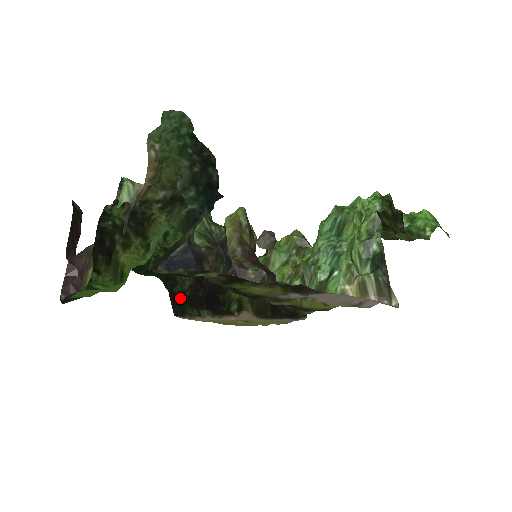
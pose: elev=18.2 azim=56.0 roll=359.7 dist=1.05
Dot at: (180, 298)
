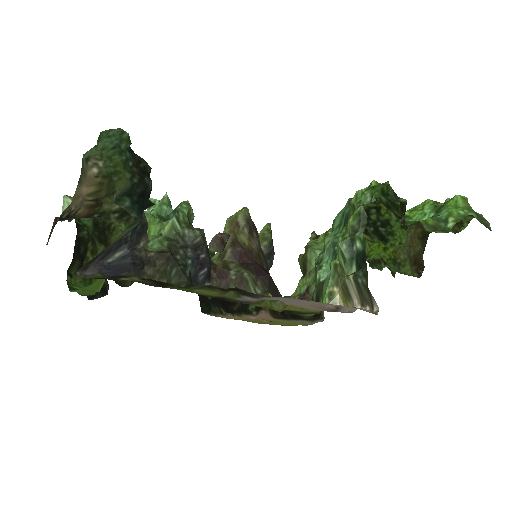
Dot at: occluded
